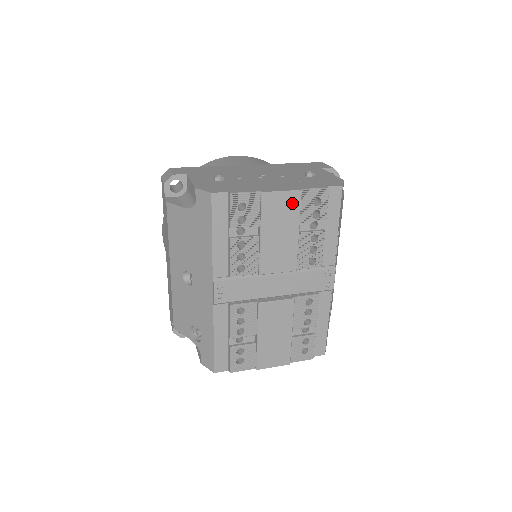
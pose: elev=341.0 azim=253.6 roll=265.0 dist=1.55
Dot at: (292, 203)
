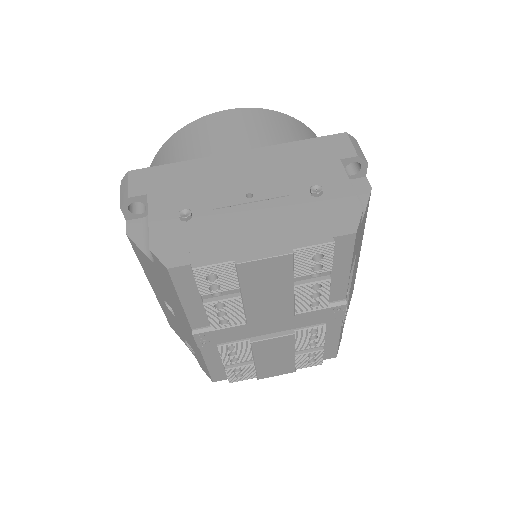
Dot at: (281, 266)
